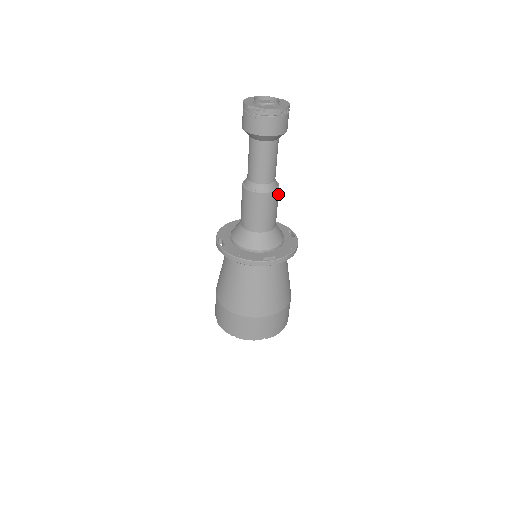
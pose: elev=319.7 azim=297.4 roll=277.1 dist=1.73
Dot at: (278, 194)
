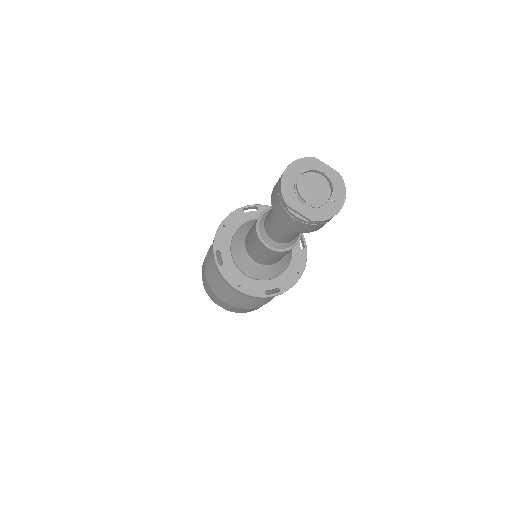
Dot at: occluded
